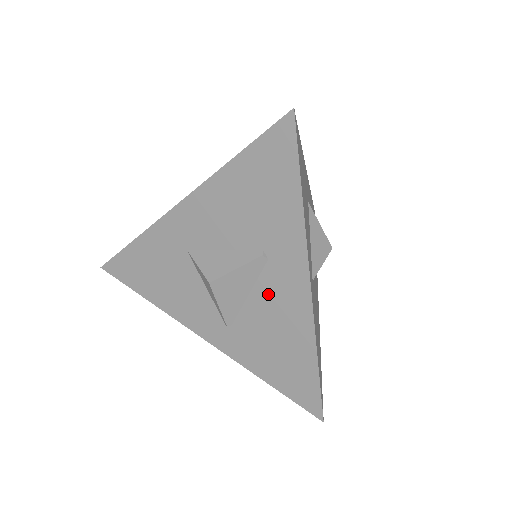
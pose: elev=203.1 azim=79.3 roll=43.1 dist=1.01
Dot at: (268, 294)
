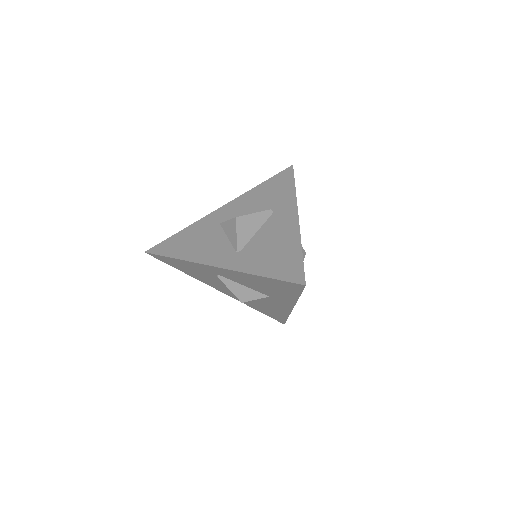
Dot at: (271, 227)
